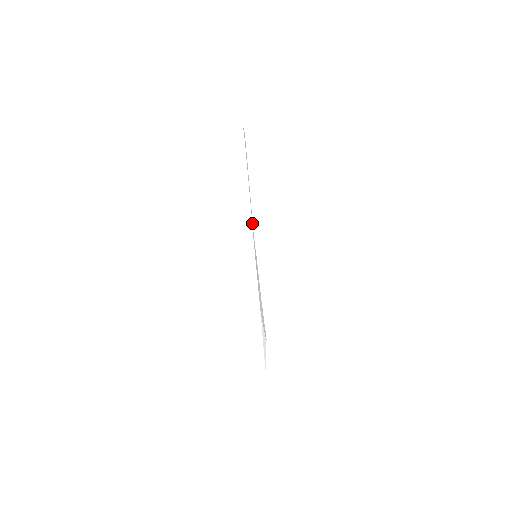
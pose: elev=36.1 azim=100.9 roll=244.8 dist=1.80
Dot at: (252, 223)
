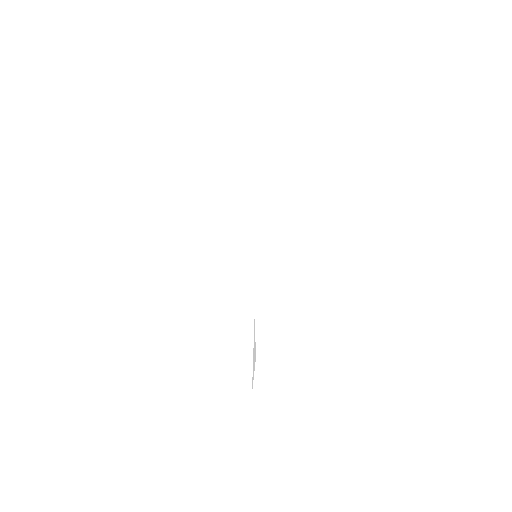
Dot at: occluded
